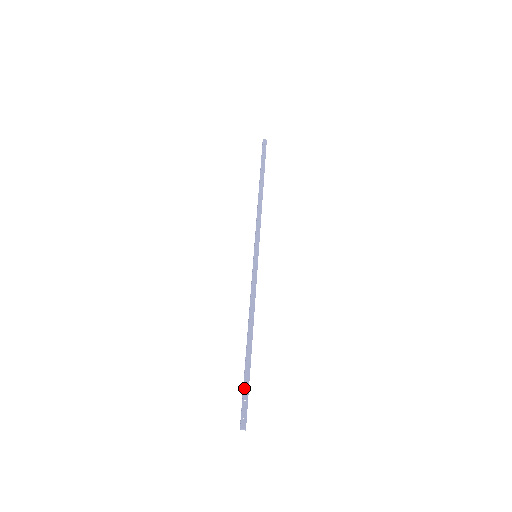
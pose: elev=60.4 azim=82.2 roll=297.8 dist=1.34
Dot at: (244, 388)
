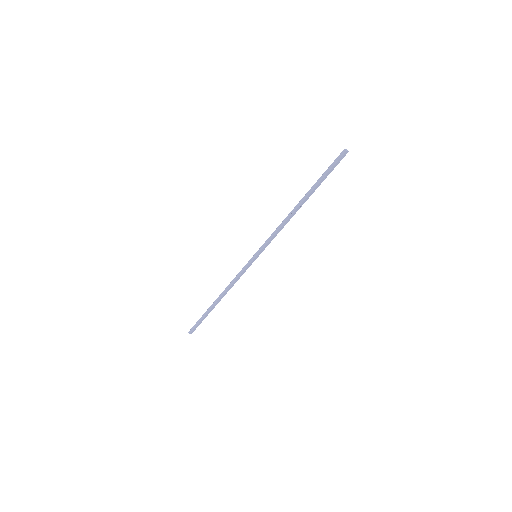
Dot at: (201, 321)
